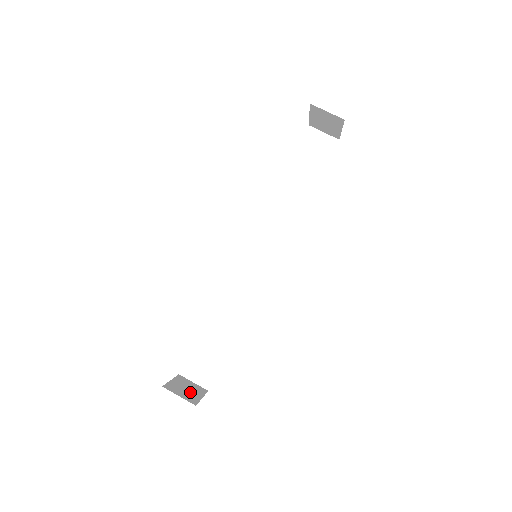
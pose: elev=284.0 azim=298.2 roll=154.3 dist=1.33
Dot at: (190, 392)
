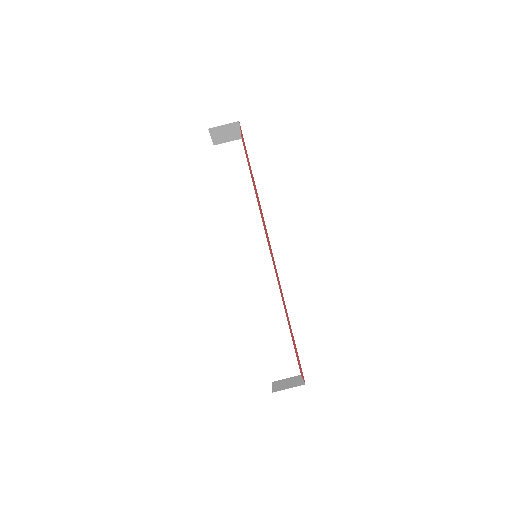
Dot at: (292, 383)
